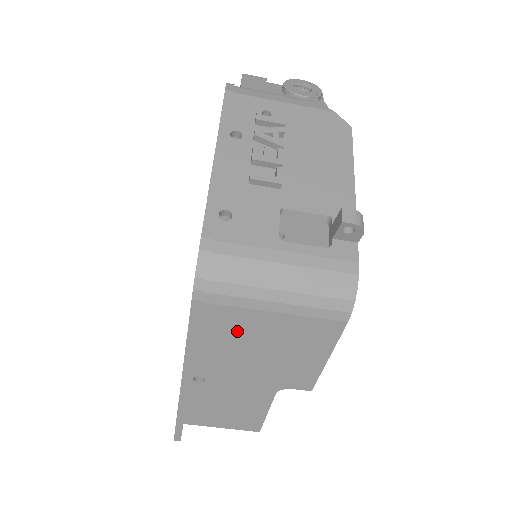
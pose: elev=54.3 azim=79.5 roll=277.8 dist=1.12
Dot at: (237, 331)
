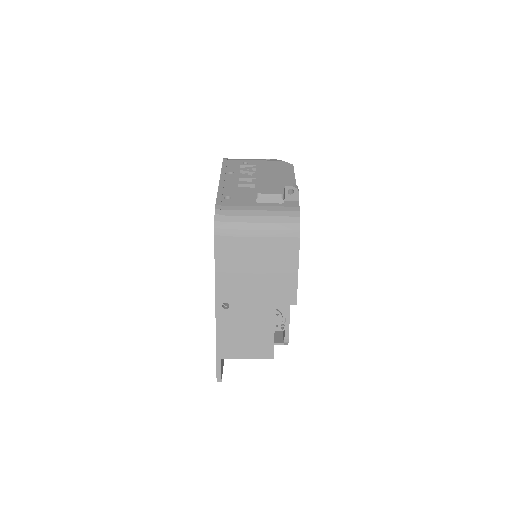
Dot at: (242, 256)
